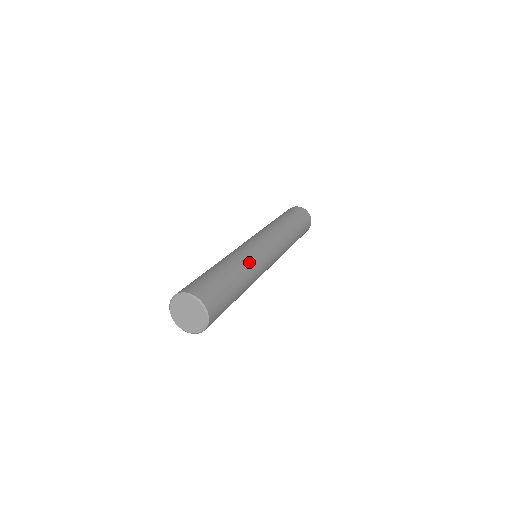
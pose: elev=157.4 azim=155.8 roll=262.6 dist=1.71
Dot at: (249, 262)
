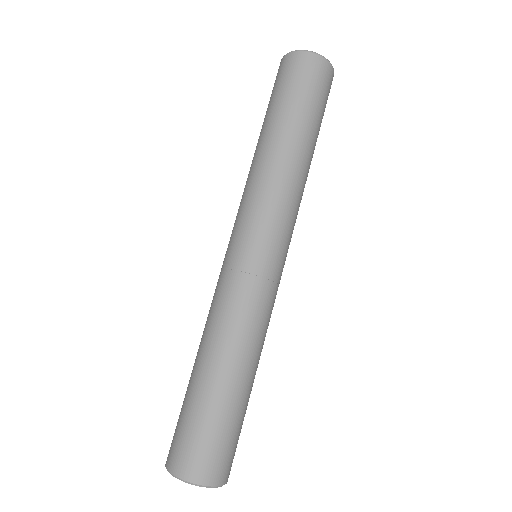
Dot at: (246, 329)
